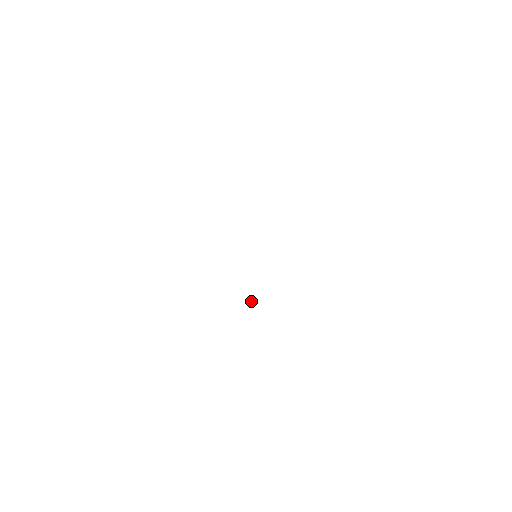
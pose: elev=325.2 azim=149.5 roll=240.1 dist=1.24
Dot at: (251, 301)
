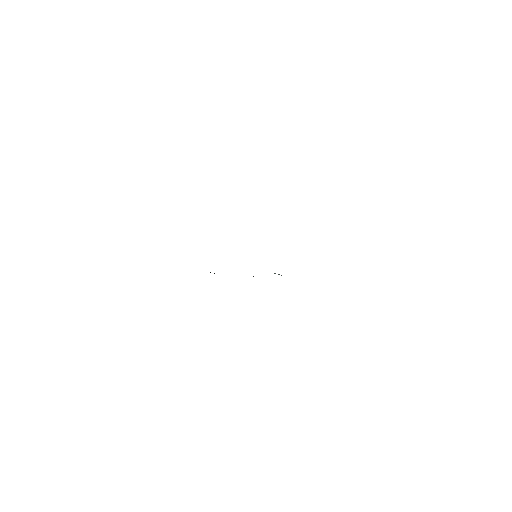
Dot at: occluded
